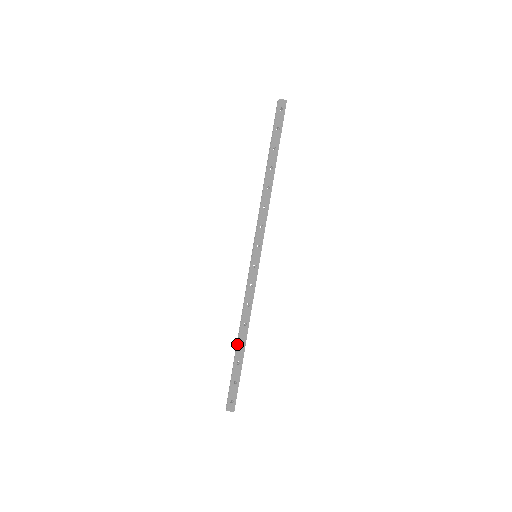
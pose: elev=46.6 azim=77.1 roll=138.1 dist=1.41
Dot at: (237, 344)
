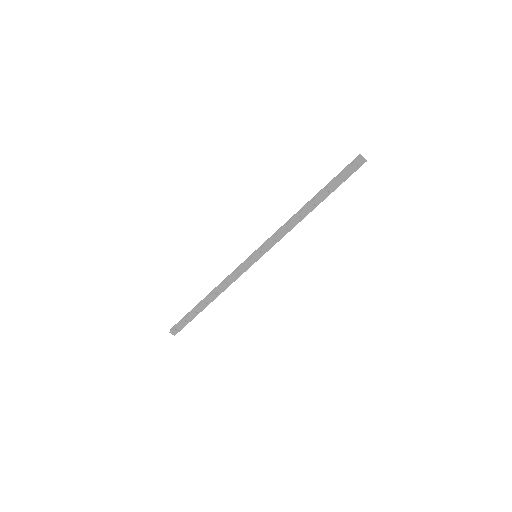
Dot at: (203, 301)
